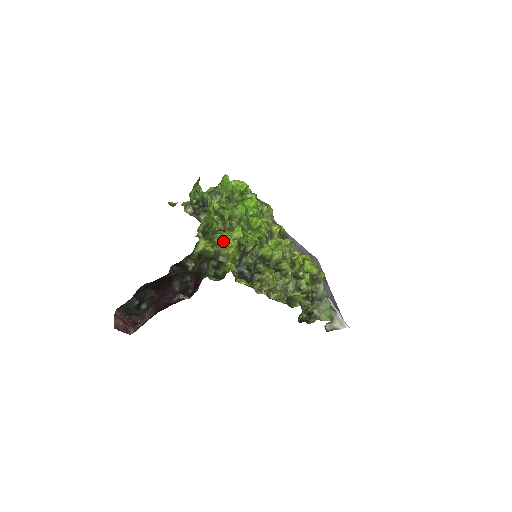
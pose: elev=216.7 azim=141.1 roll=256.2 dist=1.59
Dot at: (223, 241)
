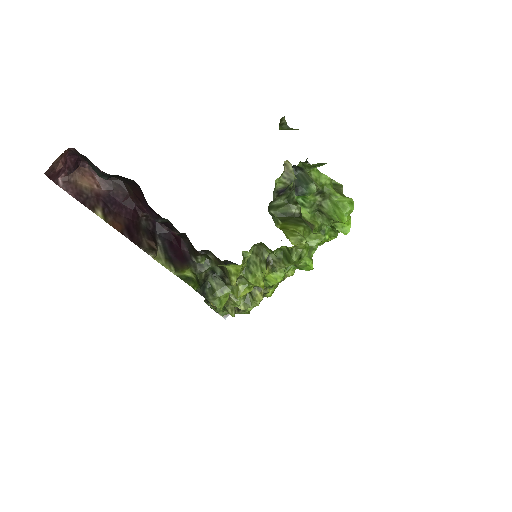
Dot at: (253, 282)
